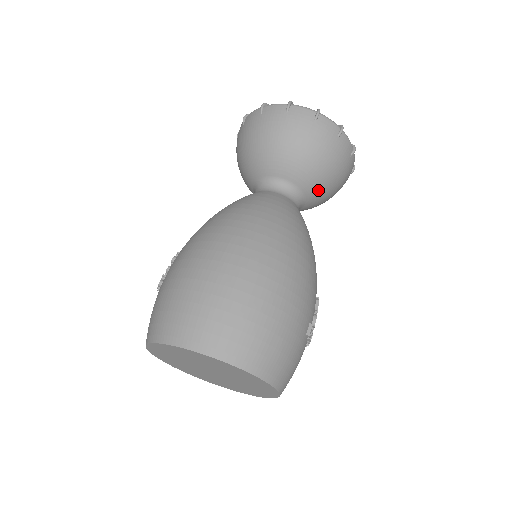
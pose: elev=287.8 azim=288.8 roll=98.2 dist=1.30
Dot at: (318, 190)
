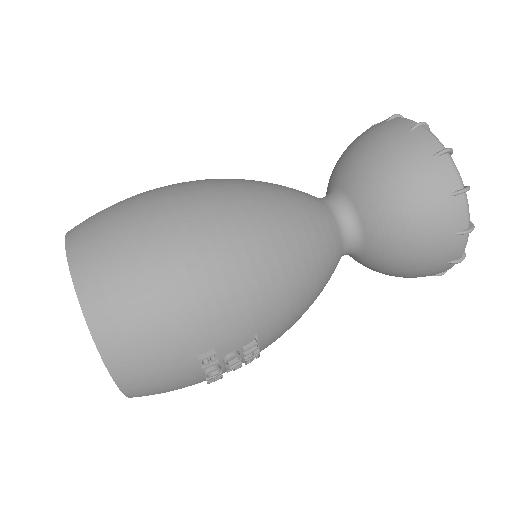
Dot at: (383, 243)
